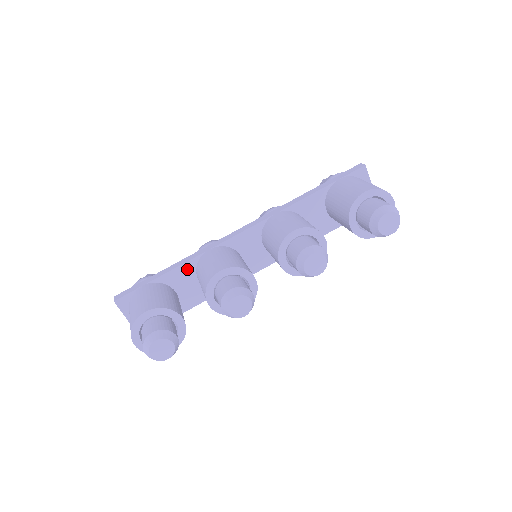
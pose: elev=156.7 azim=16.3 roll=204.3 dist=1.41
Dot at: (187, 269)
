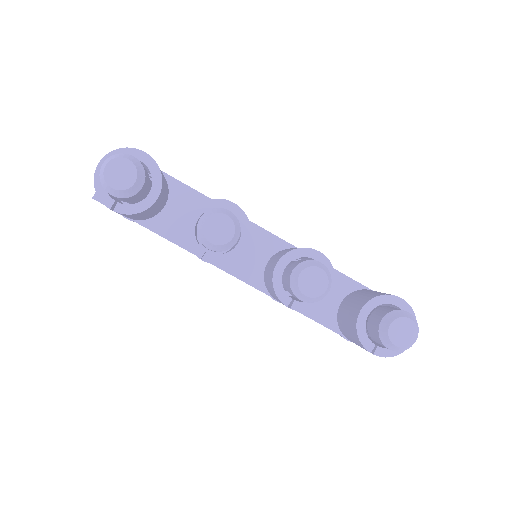
Dot at: (197, 201)
